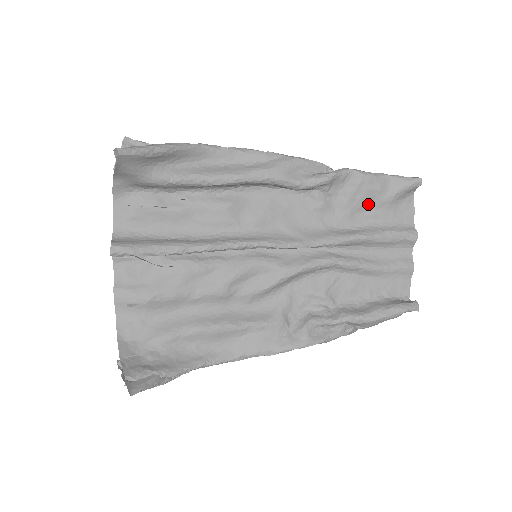
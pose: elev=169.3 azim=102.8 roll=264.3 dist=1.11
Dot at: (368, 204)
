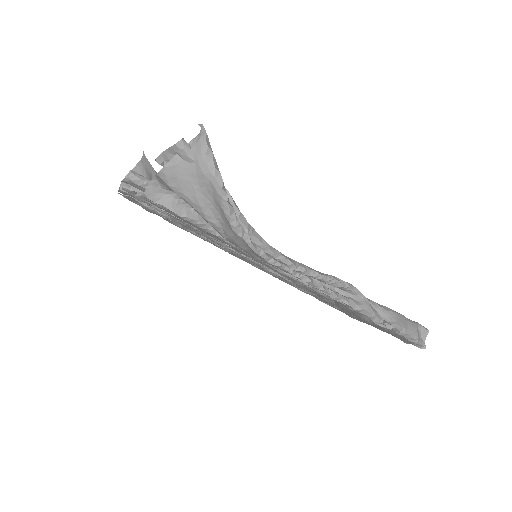
Dot at: occluded
